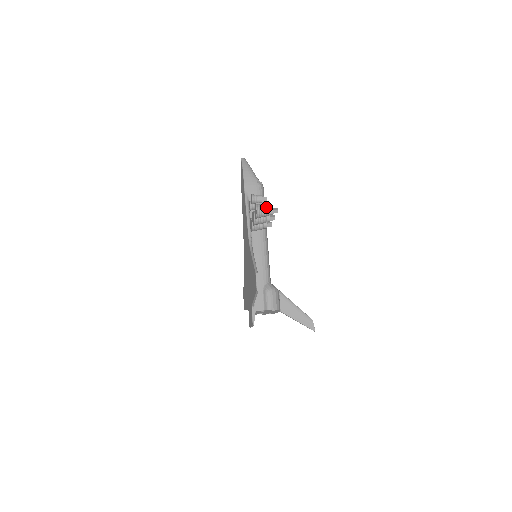
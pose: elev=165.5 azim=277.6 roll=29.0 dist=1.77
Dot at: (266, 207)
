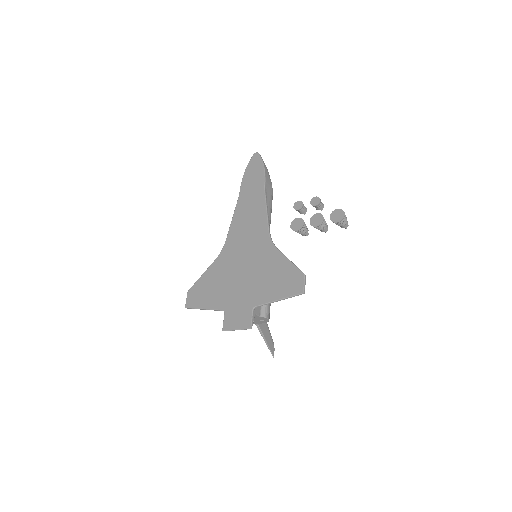
Dot at: (346, 218)
